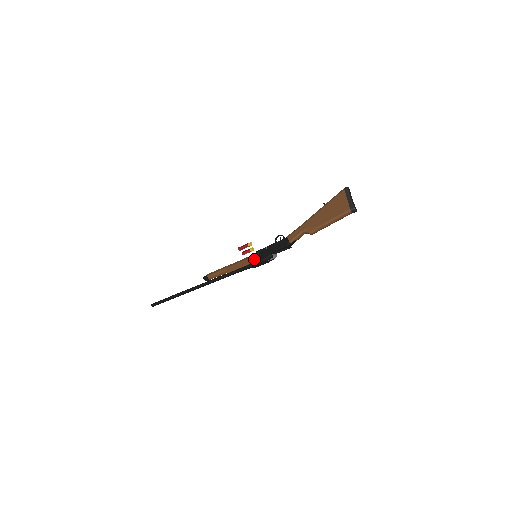
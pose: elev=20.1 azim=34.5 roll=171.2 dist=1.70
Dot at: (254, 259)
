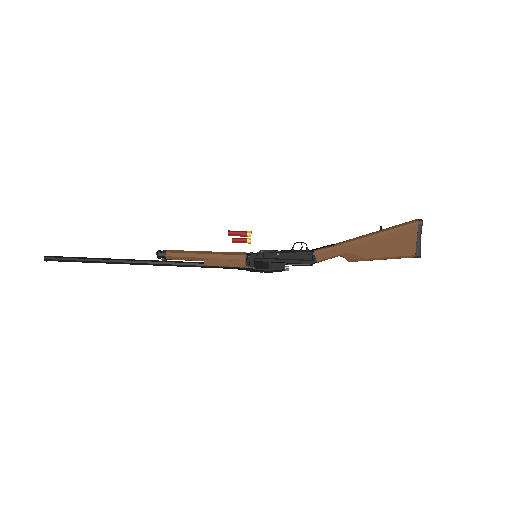
Dot at: (256, 265)
